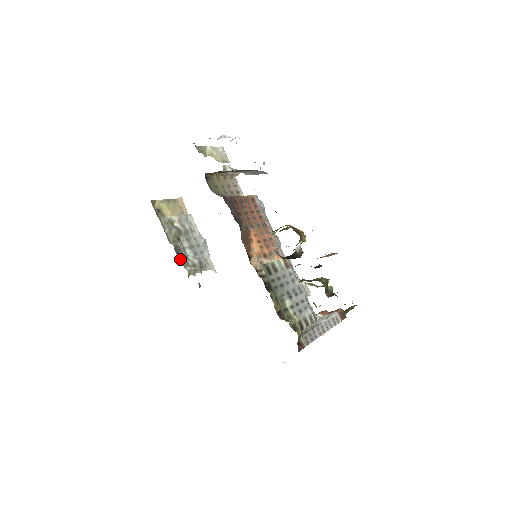
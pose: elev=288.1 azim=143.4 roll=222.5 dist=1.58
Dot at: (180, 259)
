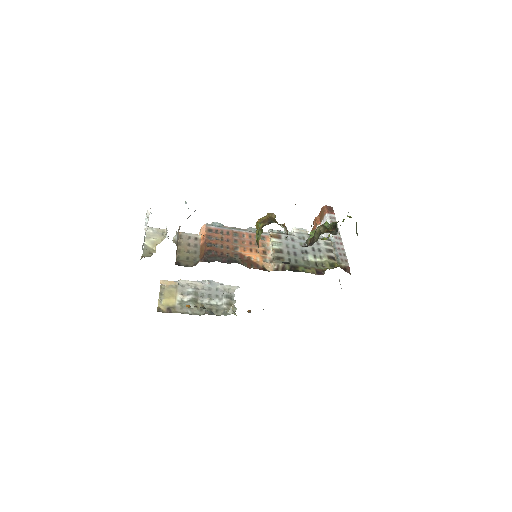
Dot at: (218, 314)
